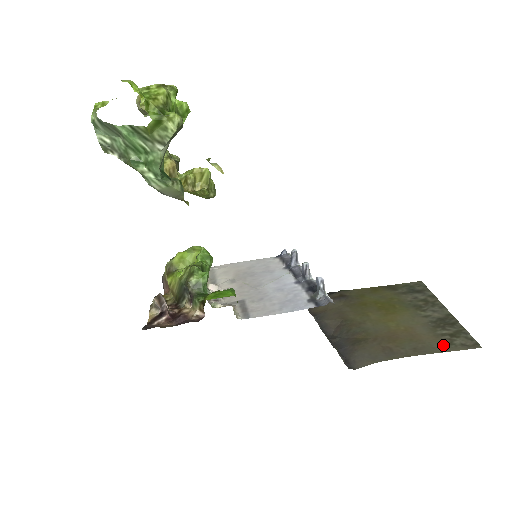
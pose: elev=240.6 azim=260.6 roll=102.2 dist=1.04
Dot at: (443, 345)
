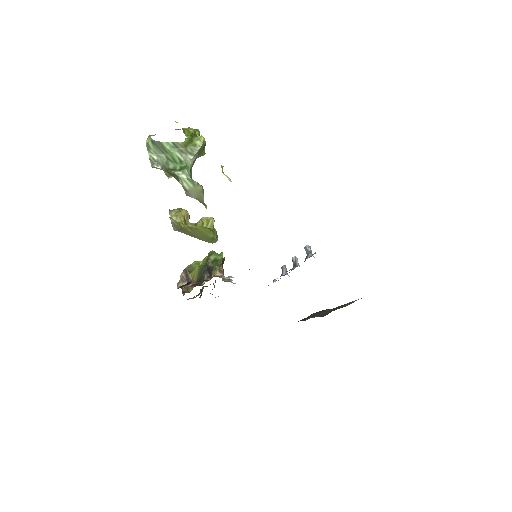
Dot at: occluded
